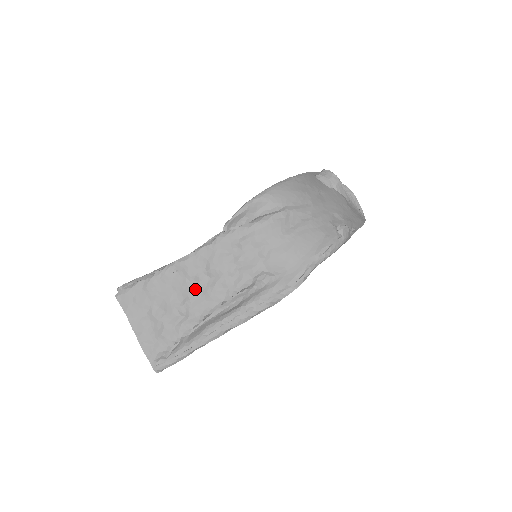
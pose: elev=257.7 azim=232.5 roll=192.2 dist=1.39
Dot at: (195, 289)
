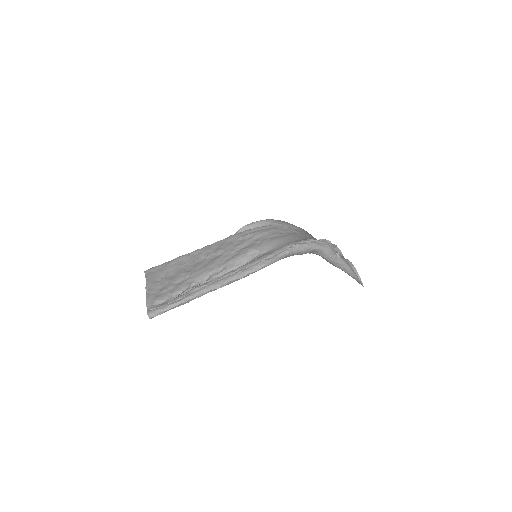
Dot at: (202, 262)
